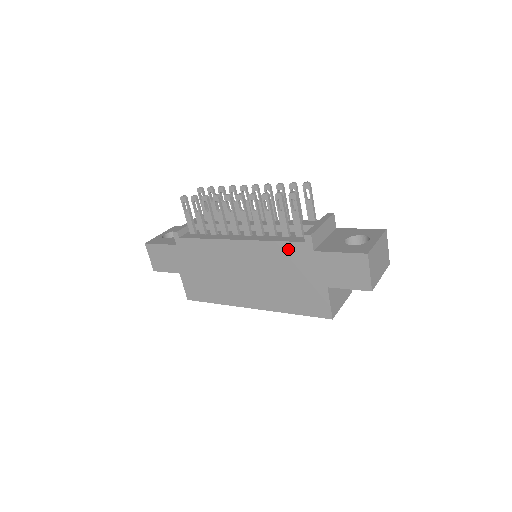
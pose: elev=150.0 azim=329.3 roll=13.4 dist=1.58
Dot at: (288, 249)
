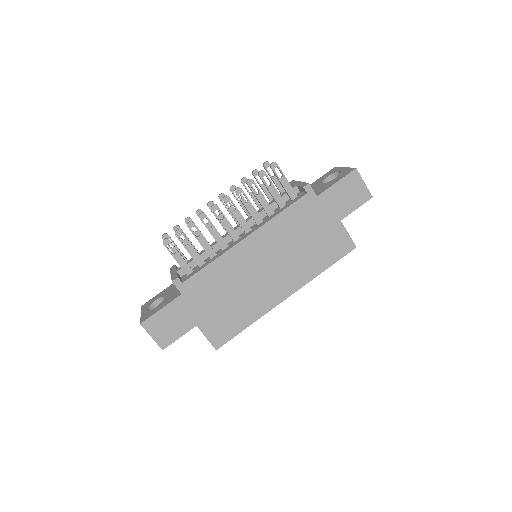
Dot at: (296, 210)
